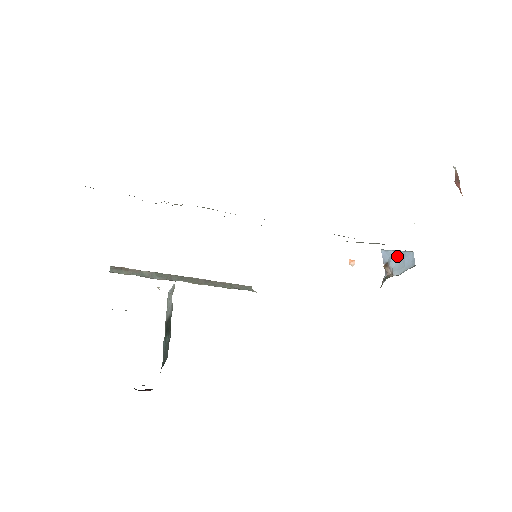
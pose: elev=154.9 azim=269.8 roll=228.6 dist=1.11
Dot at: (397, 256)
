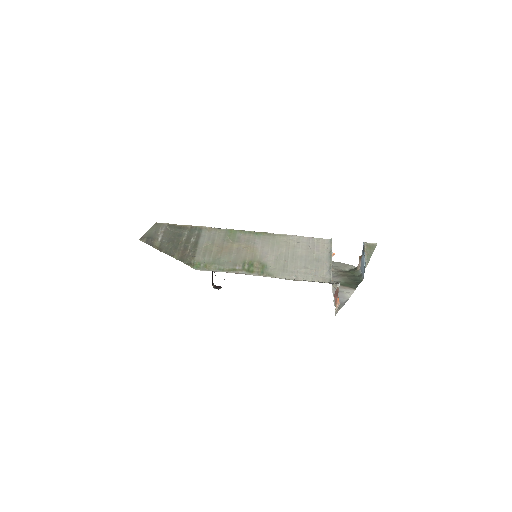
Dot at: (363, 259)
